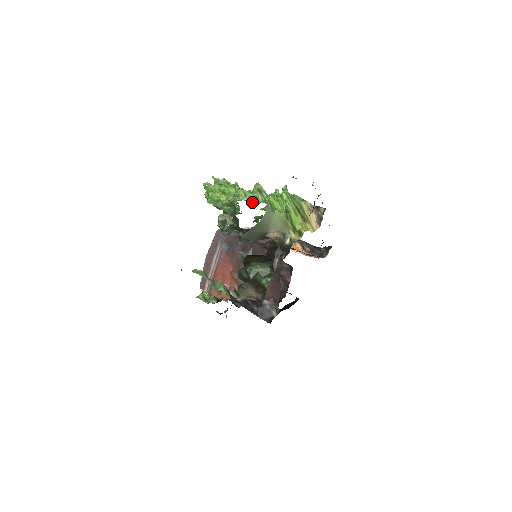
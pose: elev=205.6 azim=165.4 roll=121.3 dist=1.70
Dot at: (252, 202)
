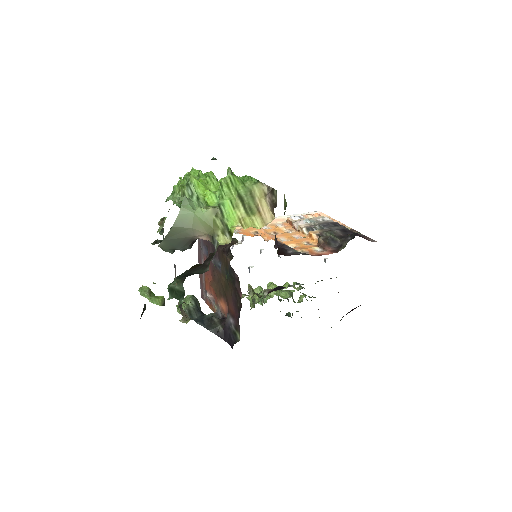
Dot at: occluded
